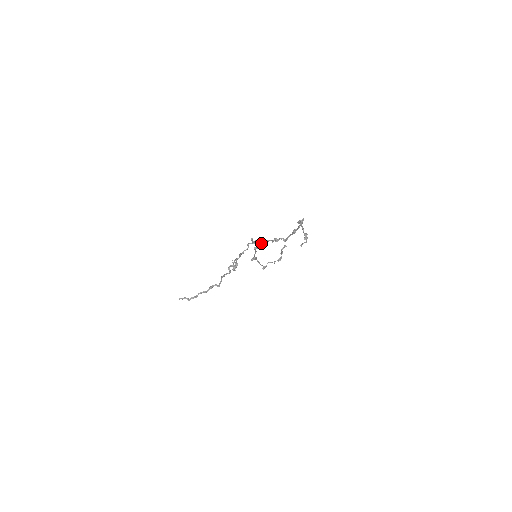
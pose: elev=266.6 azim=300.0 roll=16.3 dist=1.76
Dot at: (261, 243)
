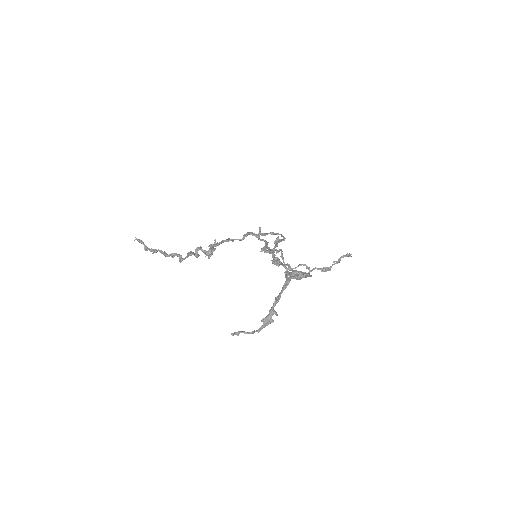
Dot at: (265, 245)
